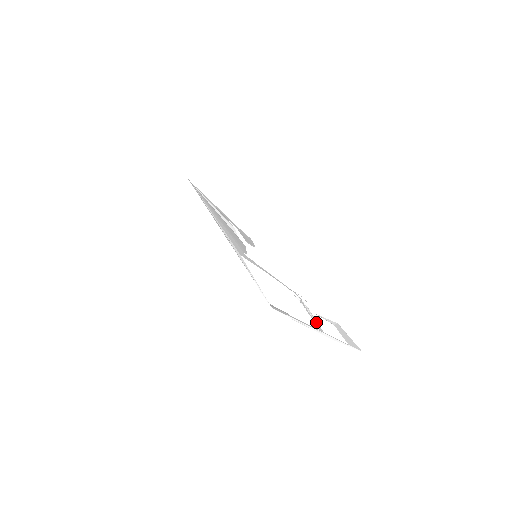
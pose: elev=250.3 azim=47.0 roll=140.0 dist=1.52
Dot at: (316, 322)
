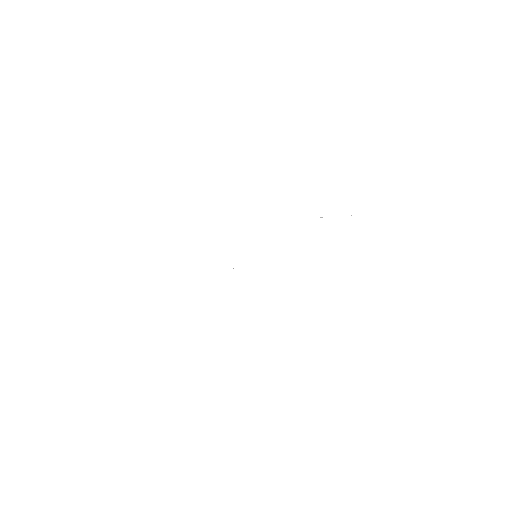
Dot at: occluded
